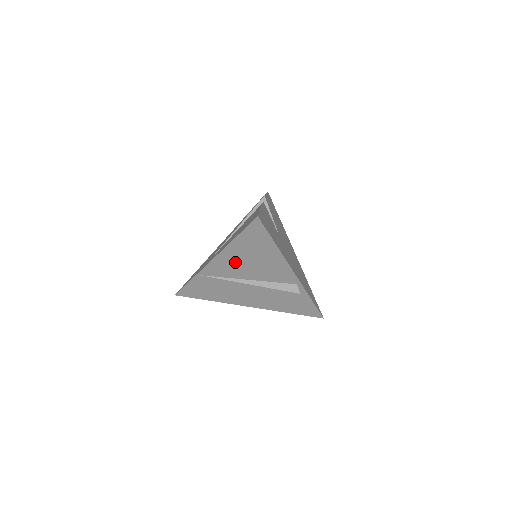
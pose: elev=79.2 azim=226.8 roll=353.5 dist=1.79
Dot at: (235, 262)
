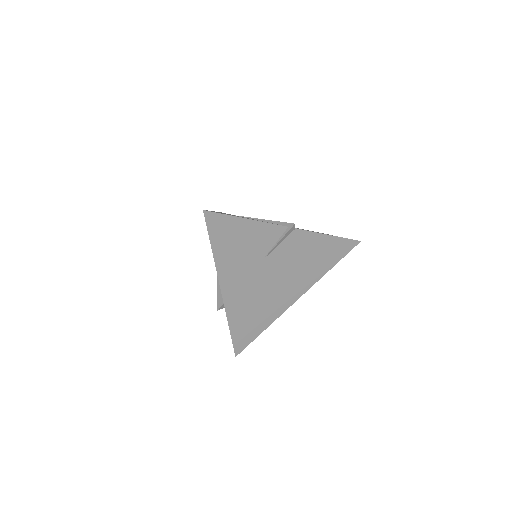
Dot at: occluded
